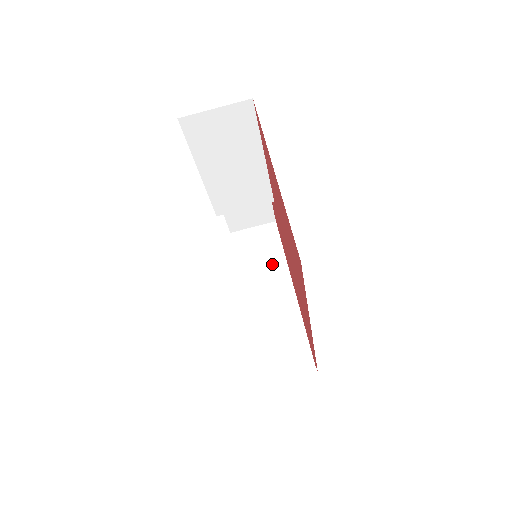
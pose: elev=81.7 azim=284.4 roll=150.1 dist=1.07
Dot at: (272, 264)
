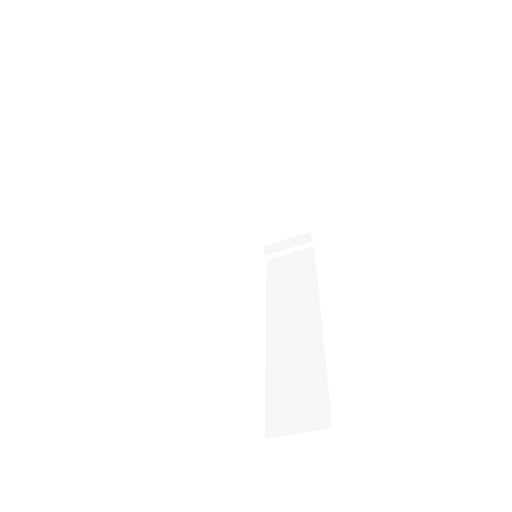
Dot at: (248, 142)
